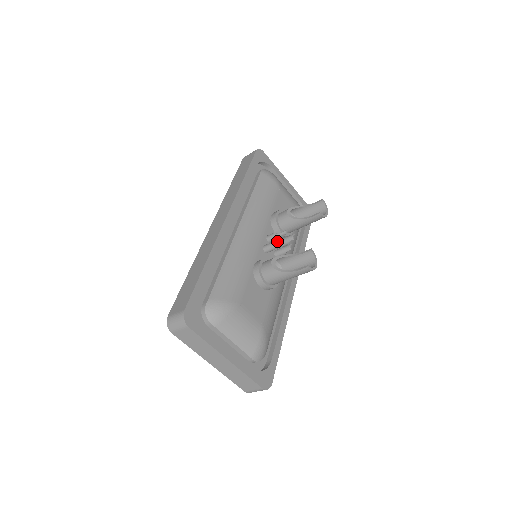
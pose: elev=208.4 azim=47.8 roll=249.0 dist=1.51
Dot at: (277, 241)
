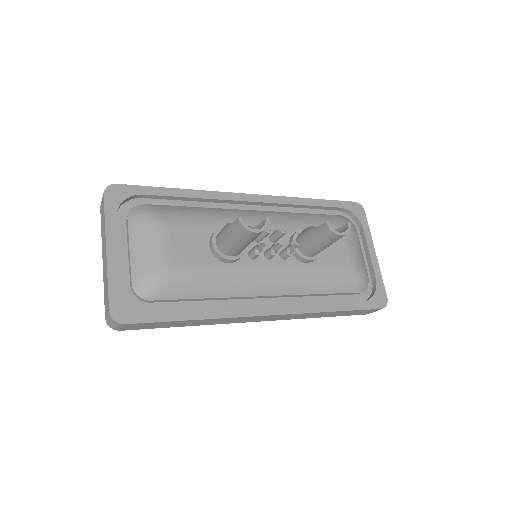
Dot at: occluded
